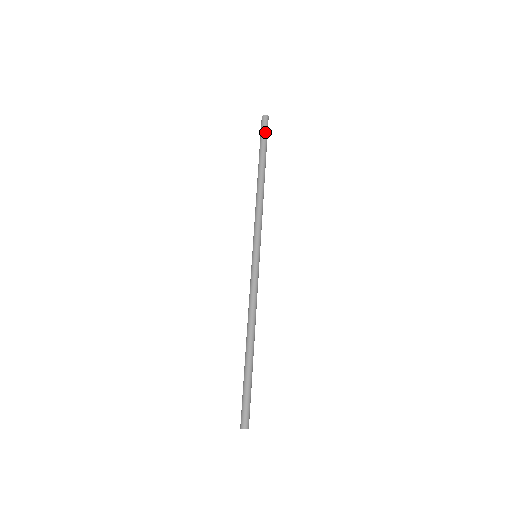
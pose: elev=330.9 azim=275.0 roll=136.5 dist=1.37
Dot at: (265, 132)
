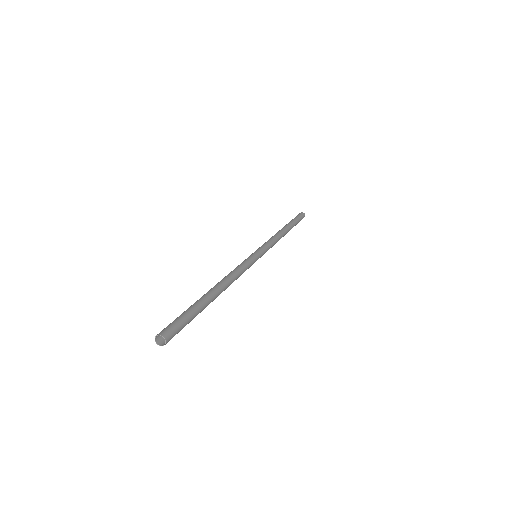
Dot at: (298, 216)
